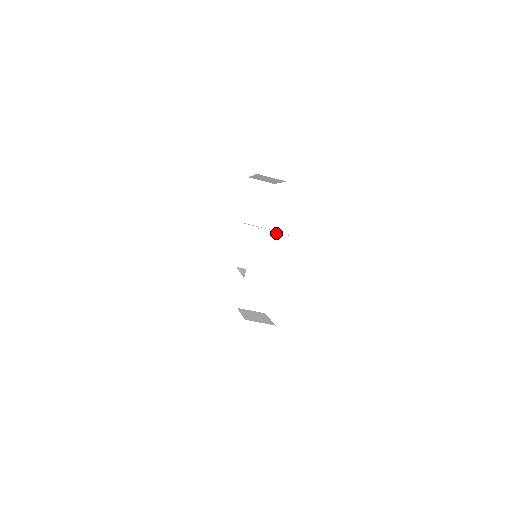
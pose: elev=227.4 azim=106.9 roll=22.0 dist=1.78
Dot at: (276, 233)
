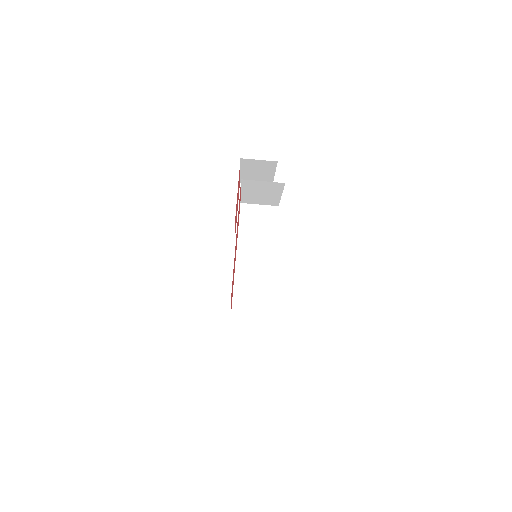
Dot at: (267, 206)
